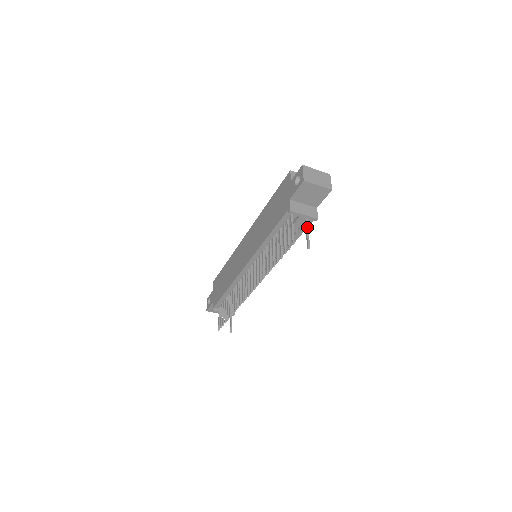
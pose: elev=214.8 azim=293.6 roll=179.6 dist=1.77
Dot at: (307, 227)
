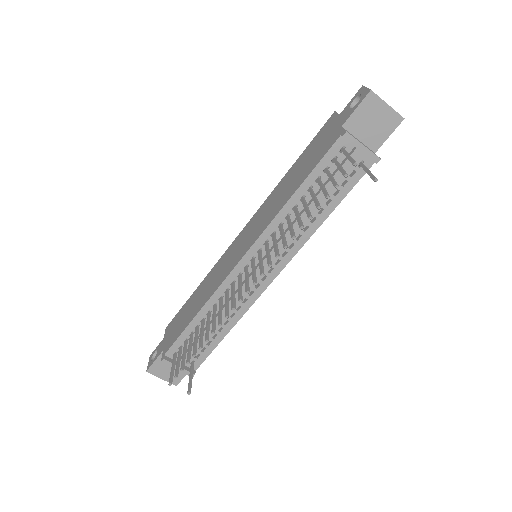
Dot at: (365, 166)
